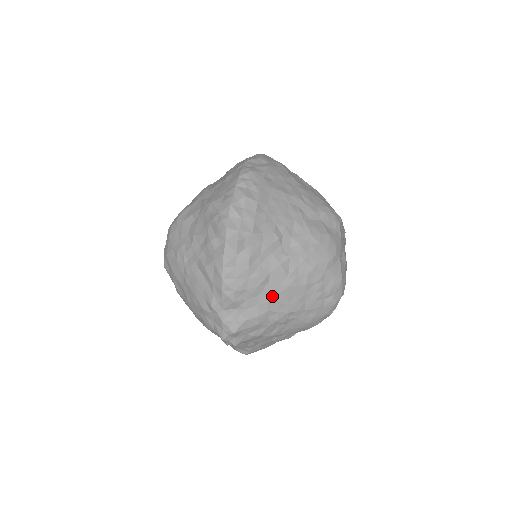
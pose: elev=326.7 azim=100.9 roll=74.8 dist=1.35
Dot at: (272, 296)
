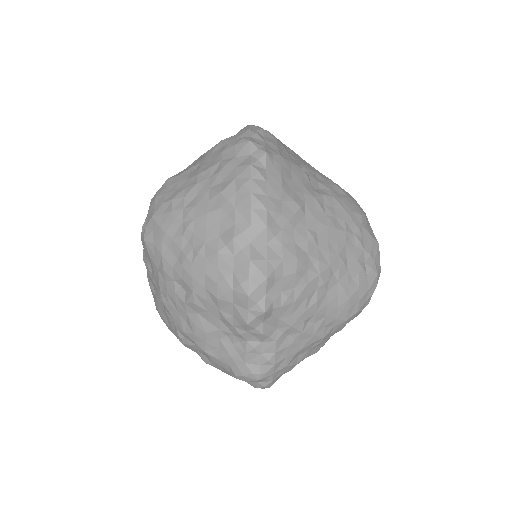
Dot at: (311, 234)
